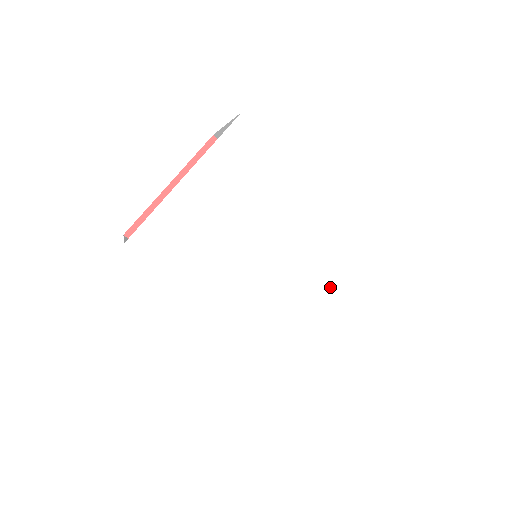
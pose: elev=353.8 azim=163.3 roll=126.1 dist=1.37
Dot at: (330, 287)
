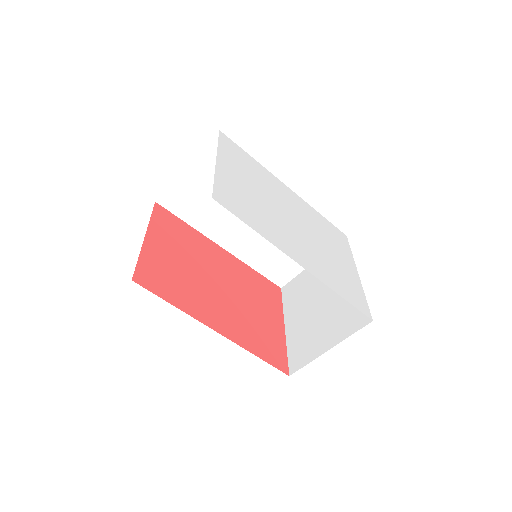
Dot at: (327, 240)
